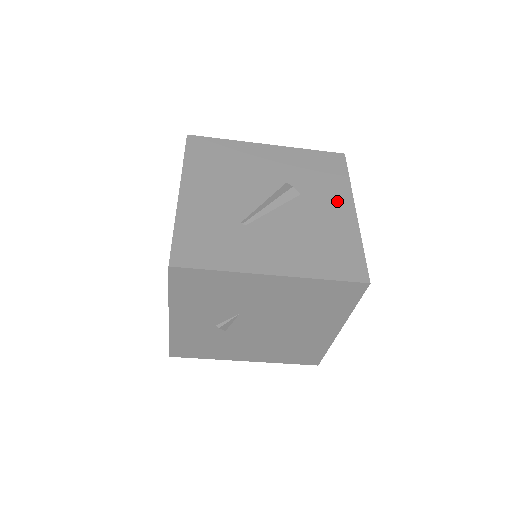
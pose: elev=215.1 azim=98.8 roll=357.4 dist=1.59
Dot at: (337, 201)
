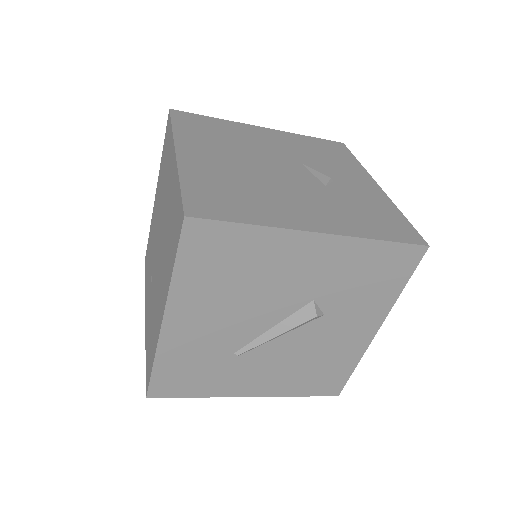
Dot at: (364, 321)
